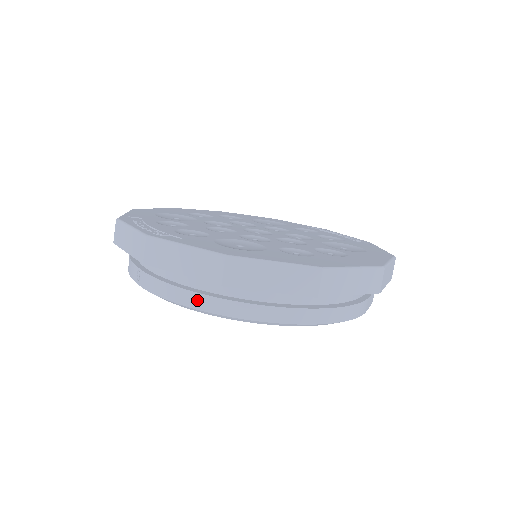
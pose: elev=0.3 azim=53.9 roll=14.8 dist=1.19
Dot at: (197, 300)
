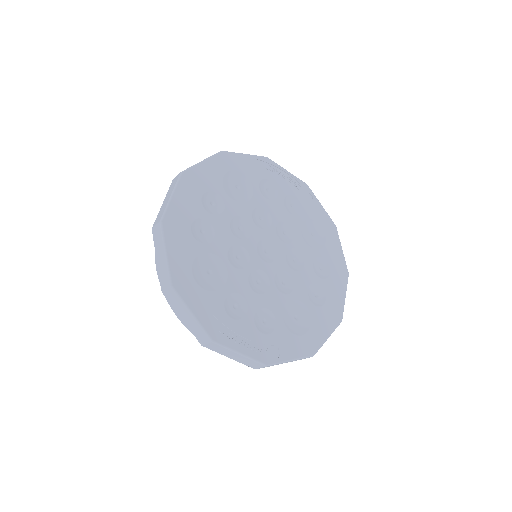
Dot at: occluded
